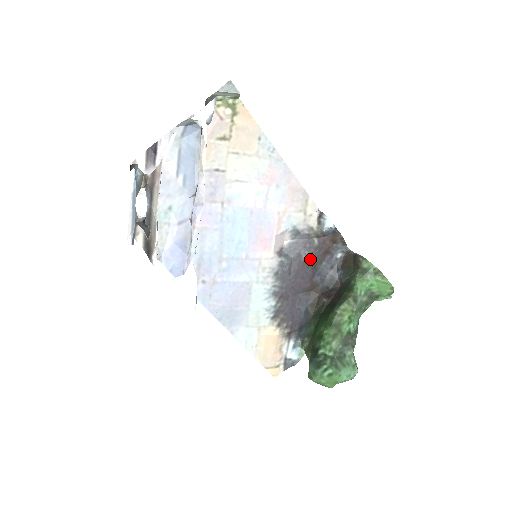
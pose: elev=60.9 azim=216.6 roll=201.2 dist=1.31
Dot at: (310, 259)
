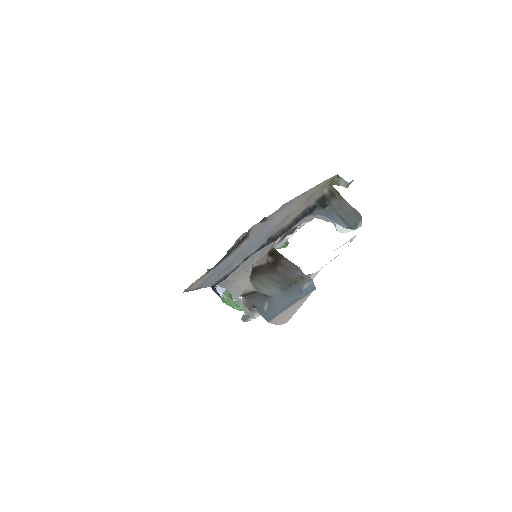
Dot at: occluded
